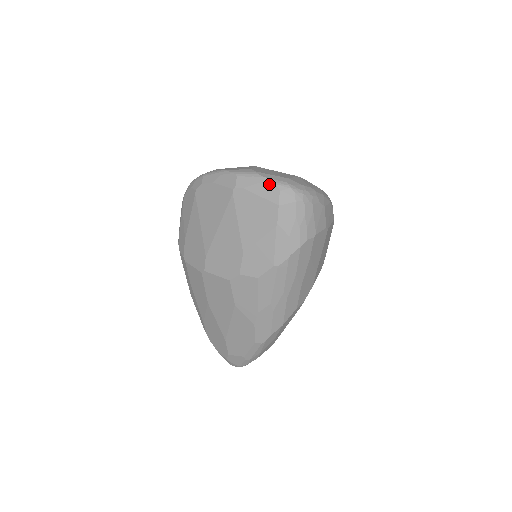
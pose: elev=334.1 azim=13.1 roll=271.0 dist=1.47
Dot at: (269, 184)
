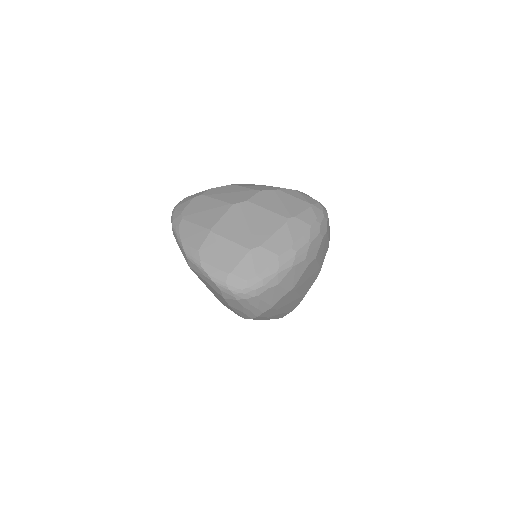
Dot at: (211, 281)
